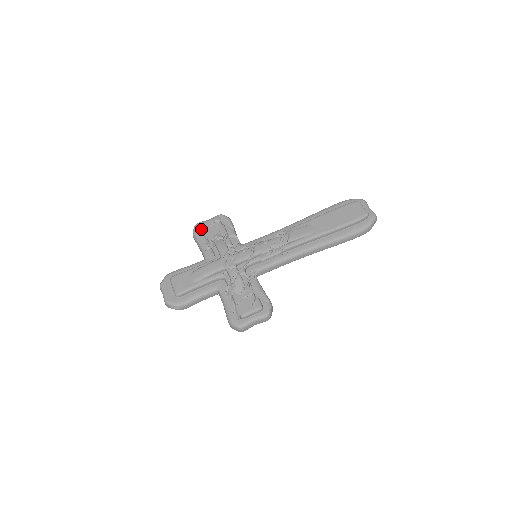
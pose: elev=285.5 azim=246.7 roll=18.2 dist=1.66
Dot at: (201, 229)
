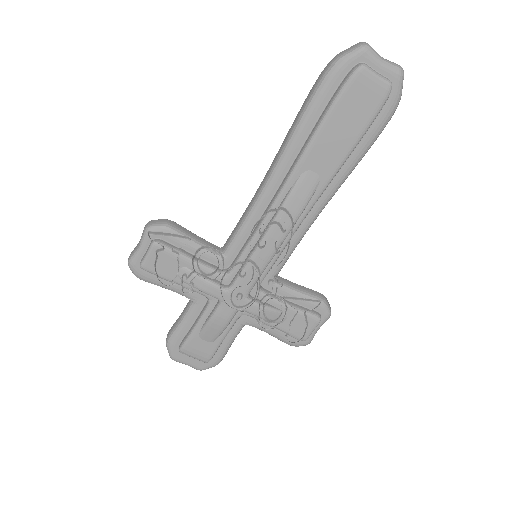
Dot at: (145, 270)
